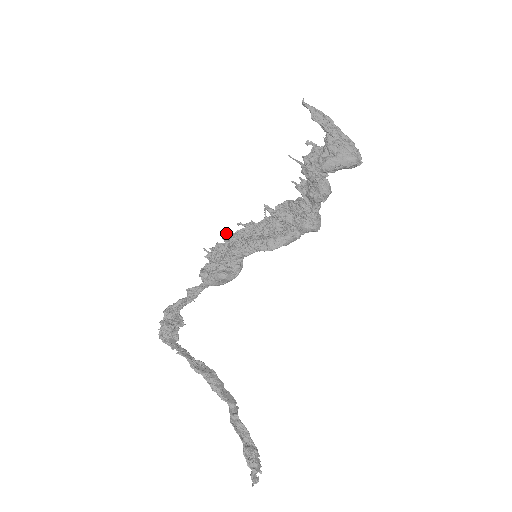
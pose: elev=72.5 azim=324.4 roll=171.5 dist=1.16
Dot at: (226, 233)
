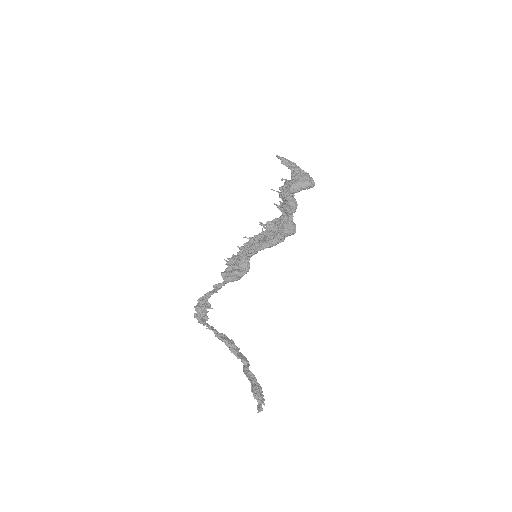
Dot at: (238, 246)
